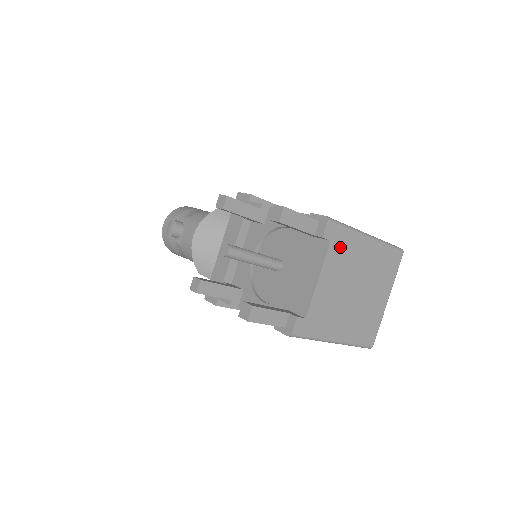
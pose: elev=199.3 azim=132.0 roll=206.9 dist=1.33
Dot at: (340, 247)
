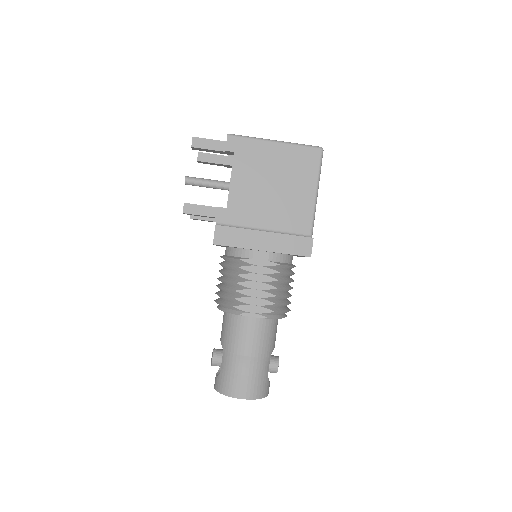
Dot at: occluded
